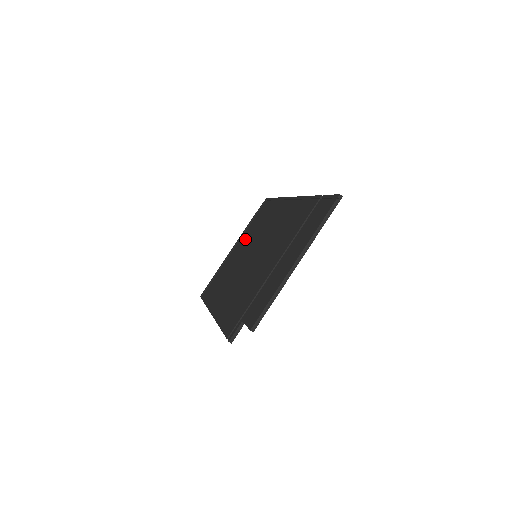
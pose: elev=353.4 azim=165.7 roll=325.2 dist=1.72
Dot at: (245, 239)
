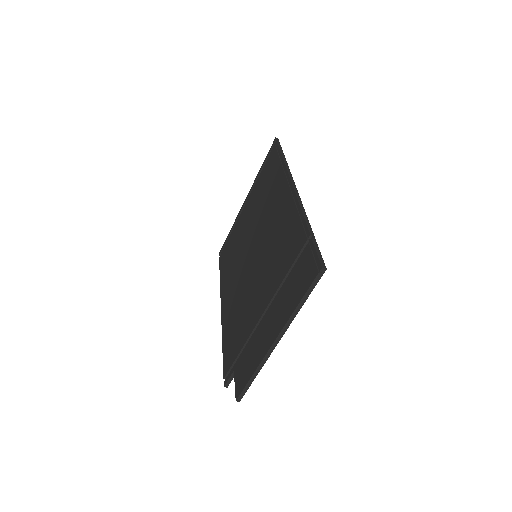
Dot at: (253, 203)
